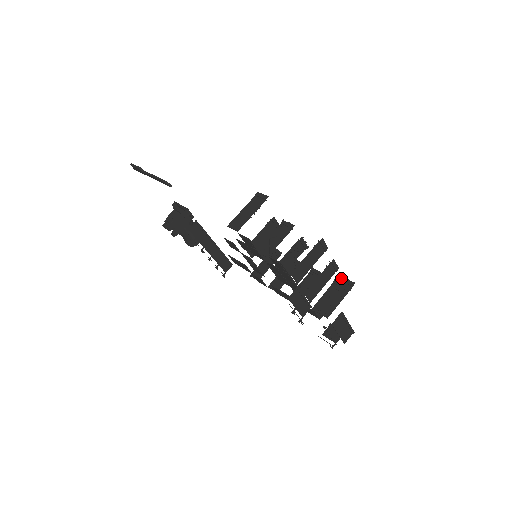
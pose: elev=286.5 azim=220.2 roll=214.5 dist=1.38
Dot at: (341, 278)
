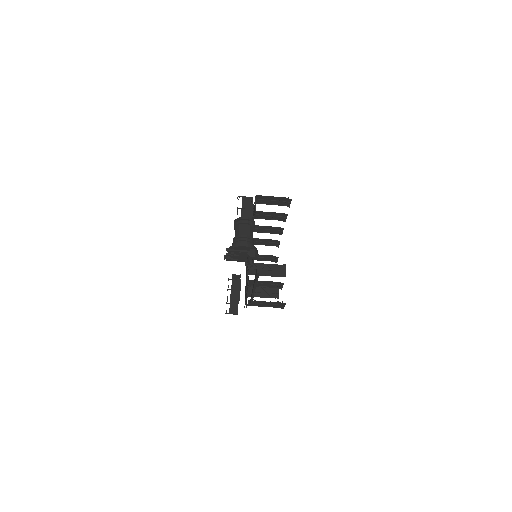
Dot at: (277, 258)
